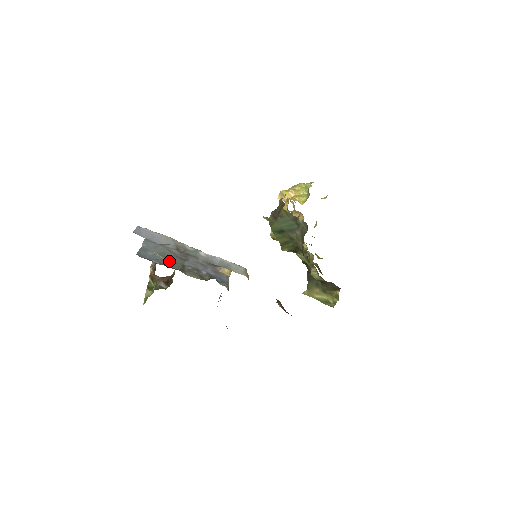
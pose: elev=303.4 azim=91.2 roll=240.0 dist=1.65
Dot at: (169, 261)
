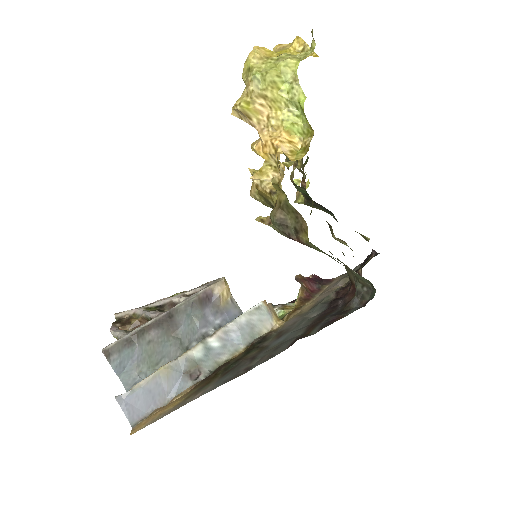
Dot at: occluded
